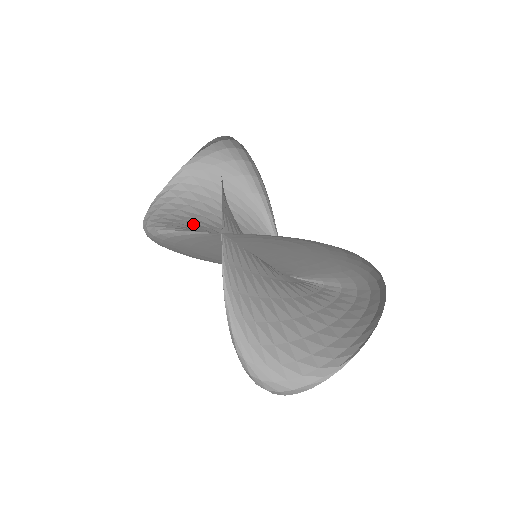
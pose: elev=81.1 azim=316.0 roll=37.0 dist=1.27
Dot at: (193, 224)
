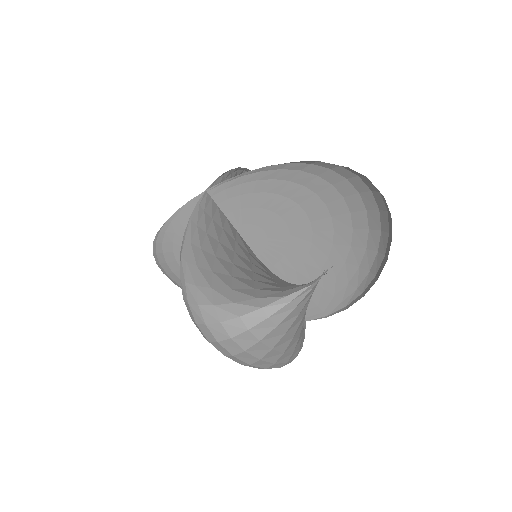
Dot at: occluded
